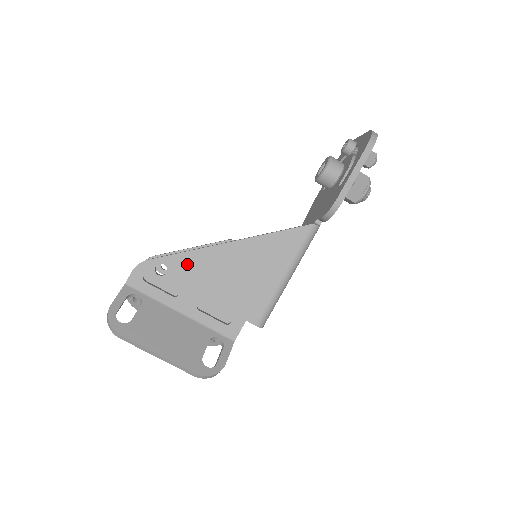
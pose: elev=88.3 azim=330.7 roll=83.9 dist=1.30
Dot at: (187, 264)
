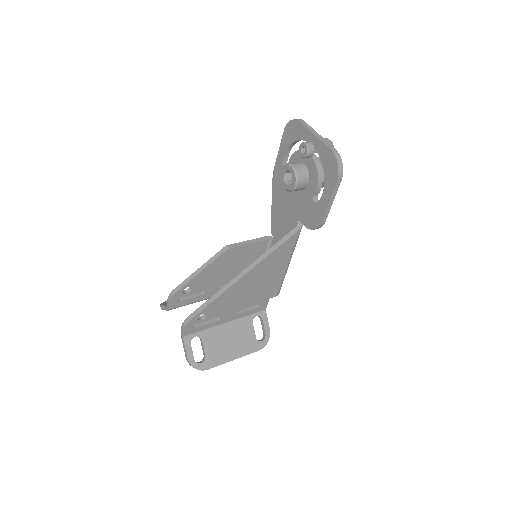
Dot at: (219, 304)
